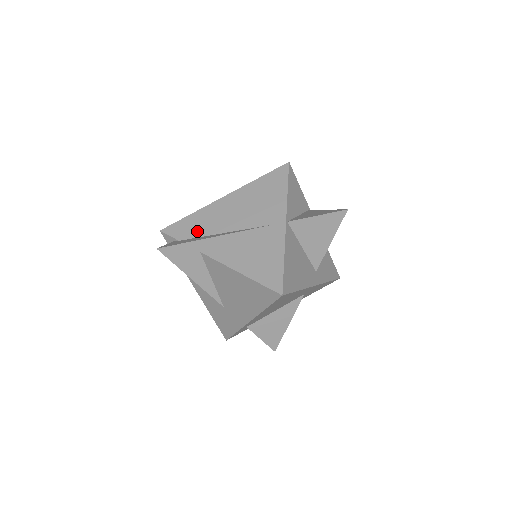
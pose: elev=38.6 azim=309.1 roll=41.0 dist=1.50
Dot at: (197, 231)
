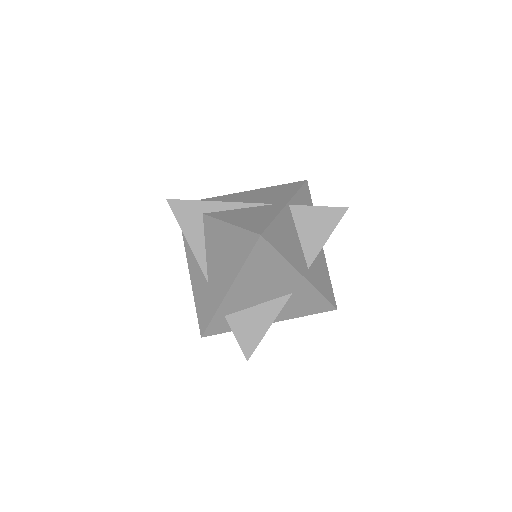
Dot at: occluded
